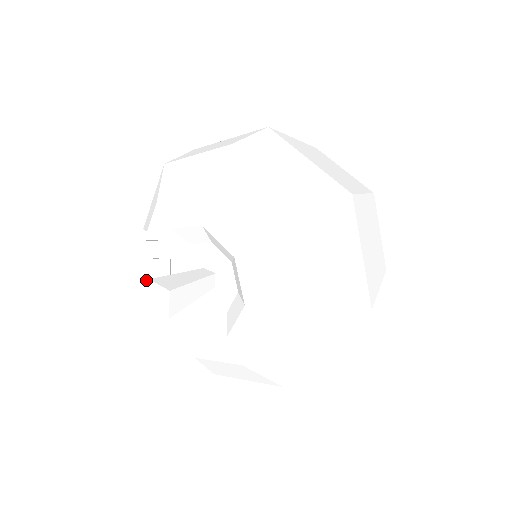
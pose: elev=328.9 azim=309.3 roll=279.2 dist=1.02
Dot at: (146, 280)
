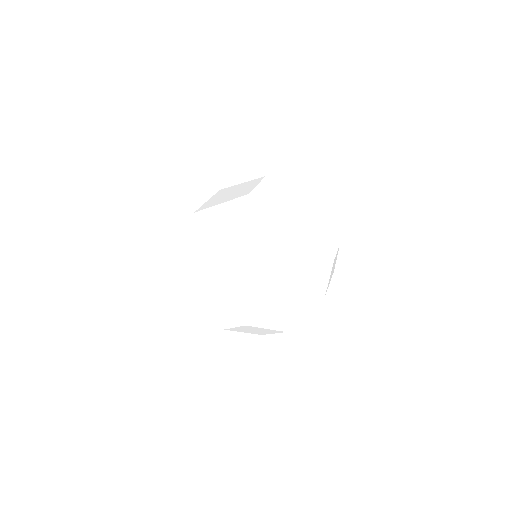
Dot at: occluded
